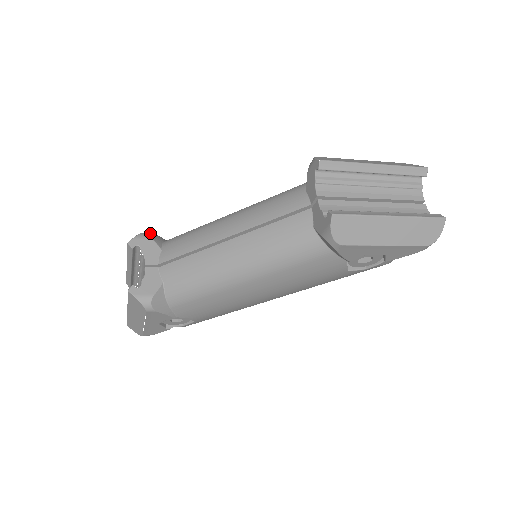
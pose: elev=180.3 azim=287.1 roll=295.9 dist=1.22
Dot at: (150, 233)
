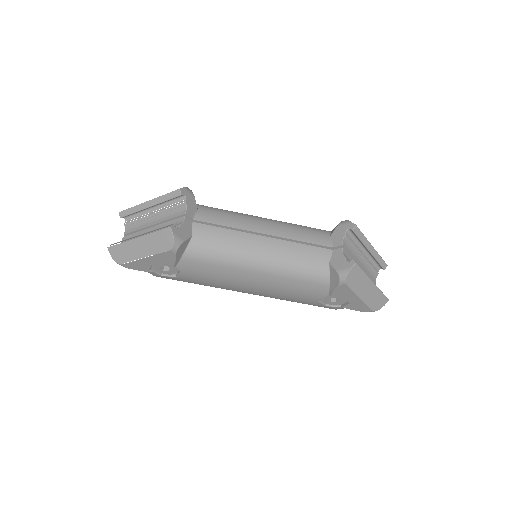
Dot at: occluded
